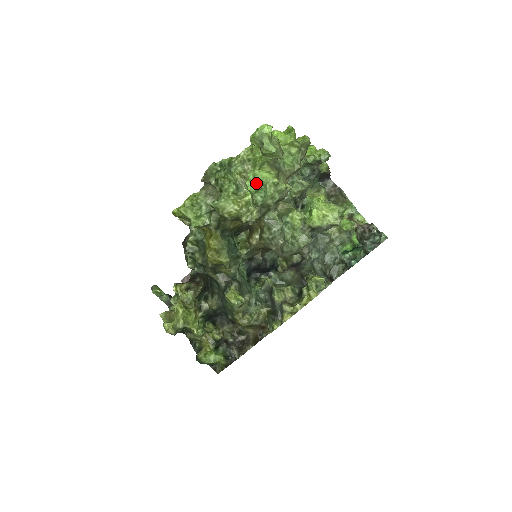
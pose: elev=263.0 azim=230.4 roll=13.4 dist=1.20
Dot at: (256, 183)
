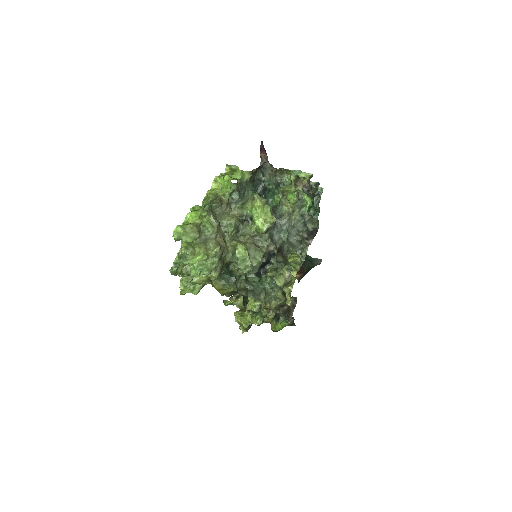
Dot at: (196, 269)
